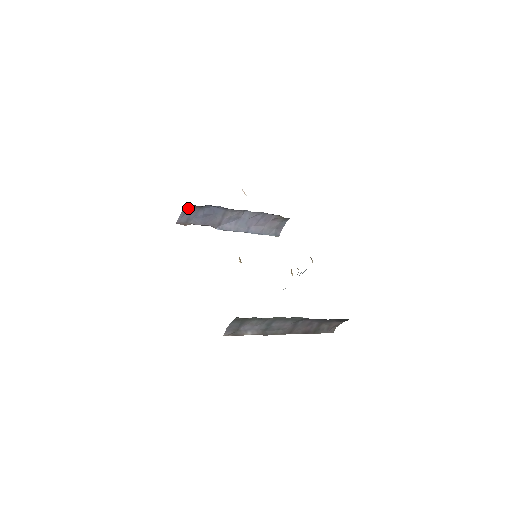
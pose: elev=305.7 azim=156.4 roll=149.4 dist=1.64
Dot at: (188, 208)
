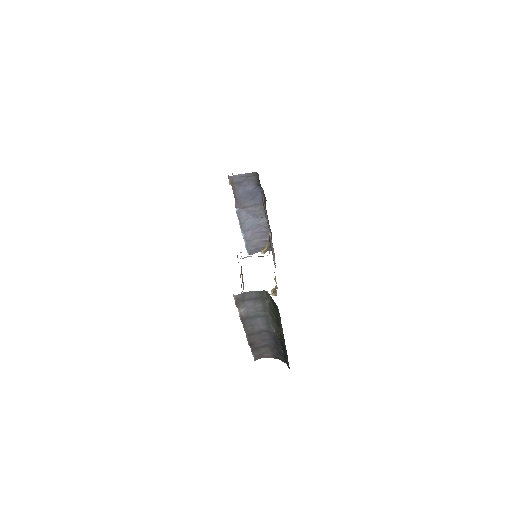
Dot at: (252, 176)
